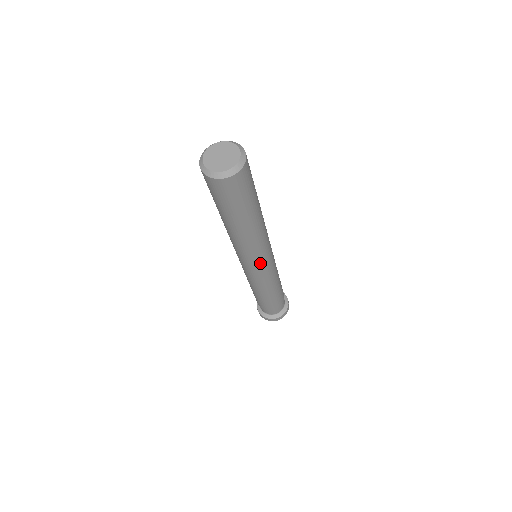
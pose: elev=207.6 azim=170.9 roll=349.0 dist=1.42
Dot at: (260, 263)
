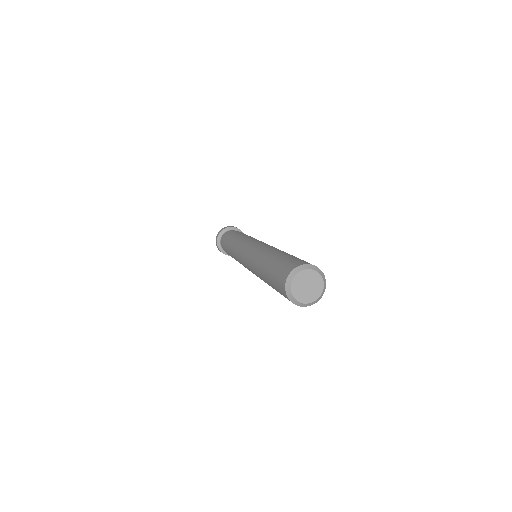
Dot at: occluded
